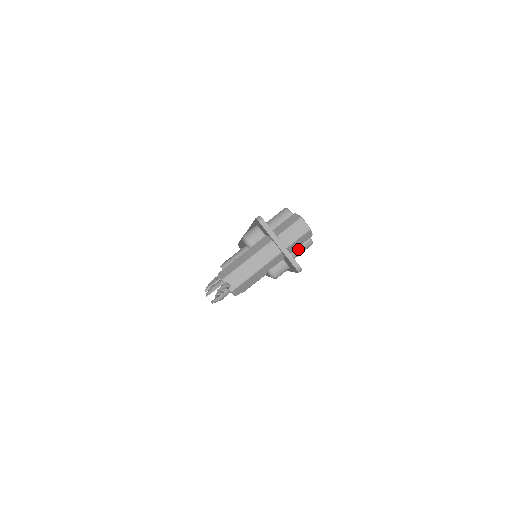
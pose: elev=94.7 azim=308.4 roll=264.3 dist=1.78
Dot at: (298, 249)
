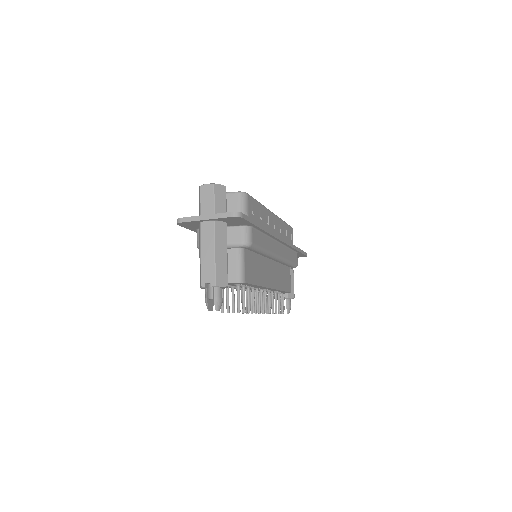
Dot at: (239, 208)
